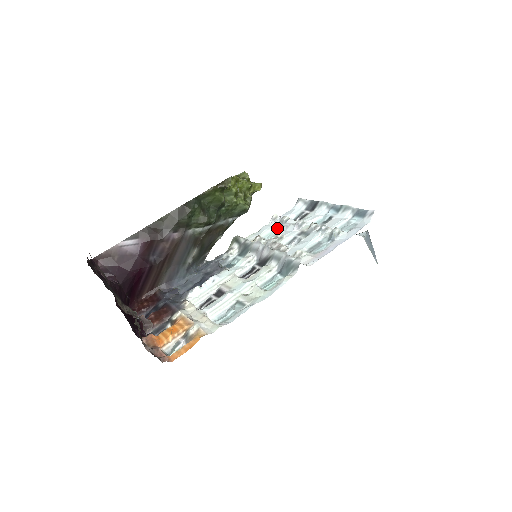
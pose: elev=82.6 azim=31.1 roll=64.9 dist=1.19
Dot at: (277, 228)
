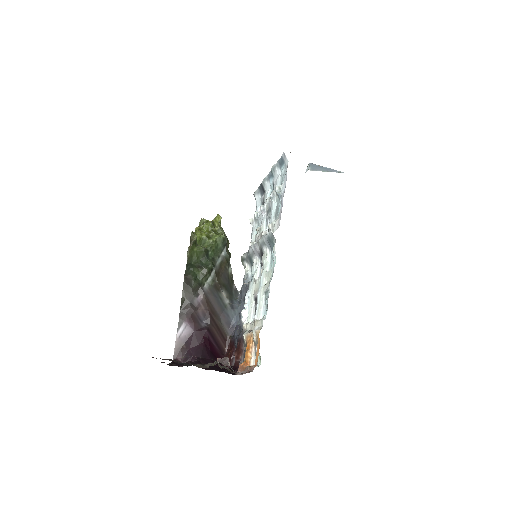
Dot at: (257, 226)
